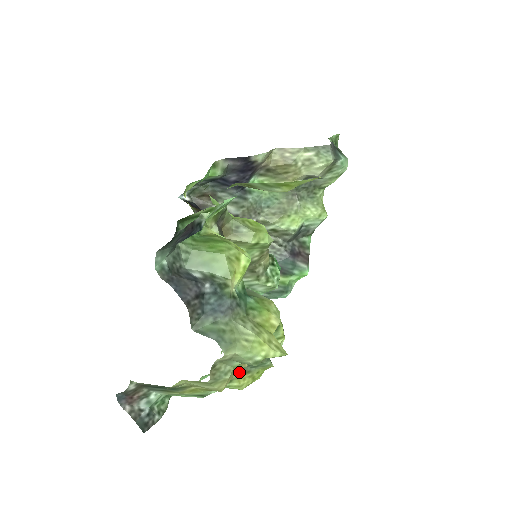
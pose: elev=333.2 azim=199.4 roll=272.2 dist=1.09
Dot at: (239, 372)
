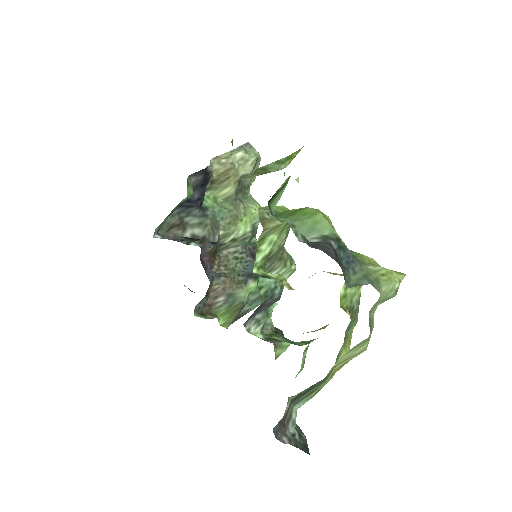
Dot at: occluded
